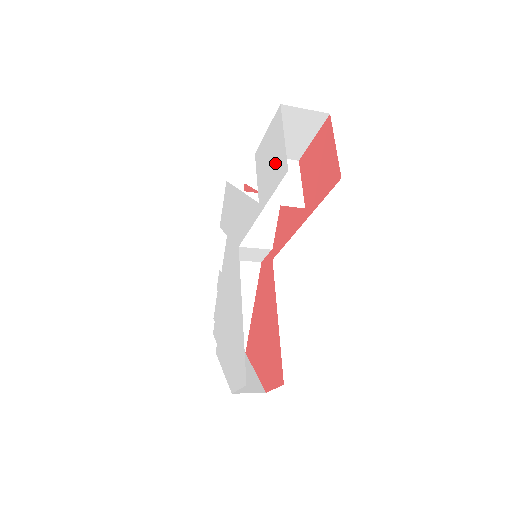
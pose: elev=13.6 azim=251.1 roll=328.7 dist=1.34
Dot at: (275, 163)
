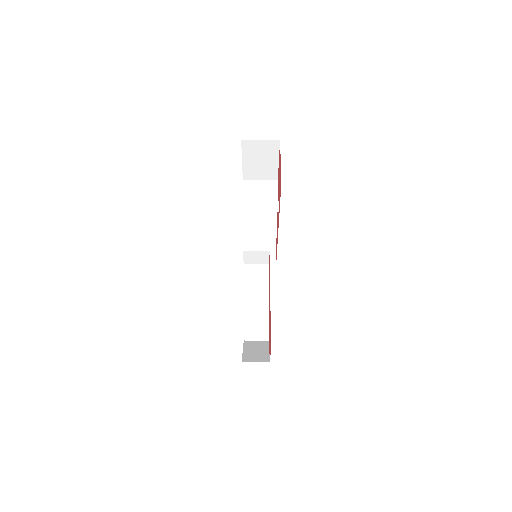
Dot at: occluded
